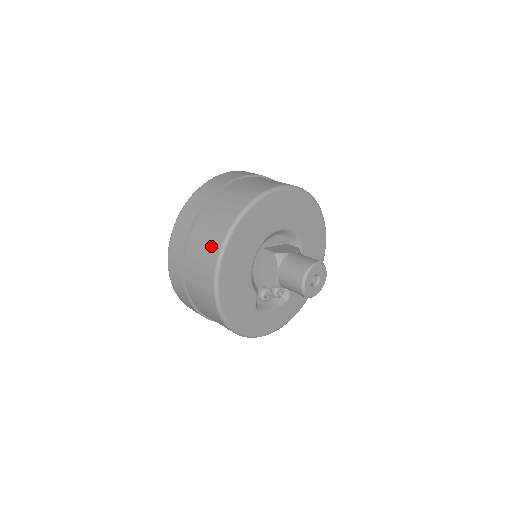
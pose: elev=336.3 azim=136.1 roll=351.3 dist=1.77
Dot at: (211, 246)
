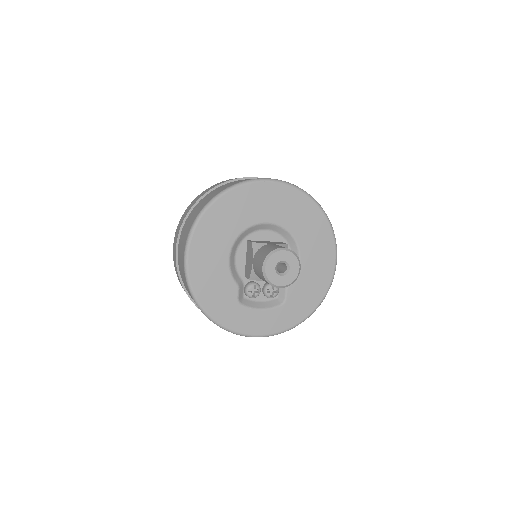
Dot at: (188, 229)
